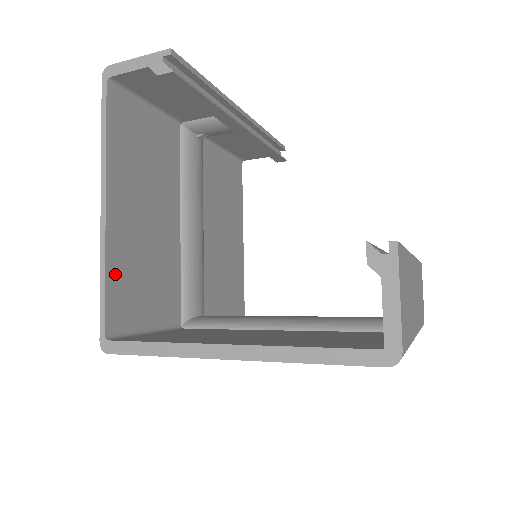
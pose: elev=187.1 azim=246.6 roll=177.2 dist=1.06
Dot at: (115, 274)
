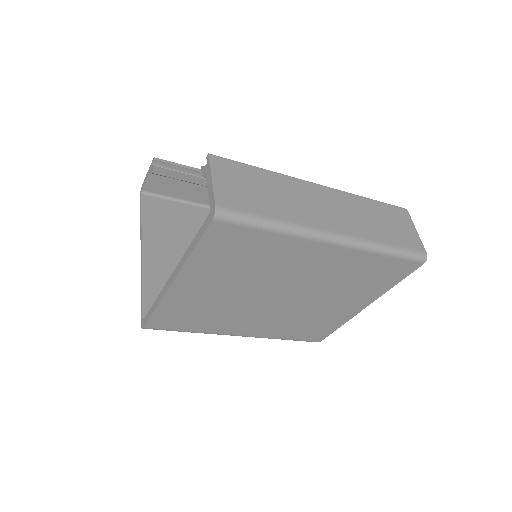
Dot at: (151, 286)
